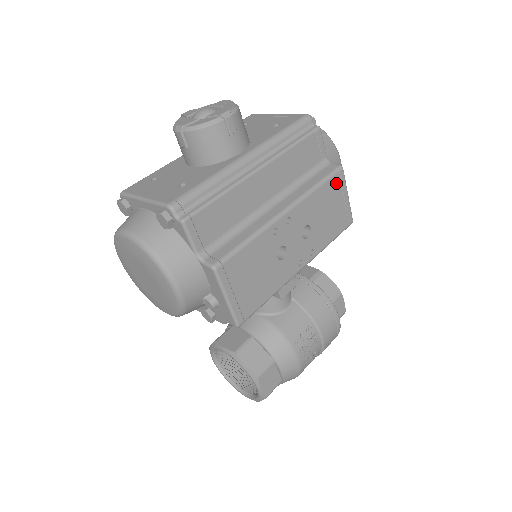
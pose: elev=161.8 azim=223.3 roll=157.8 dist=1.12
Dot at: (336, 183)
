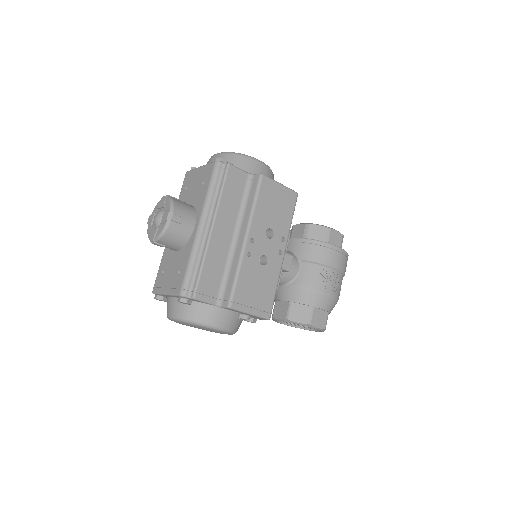
Dot at: (266, 187)
